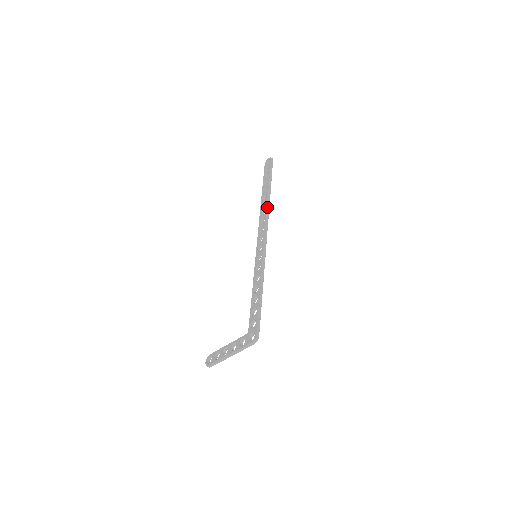
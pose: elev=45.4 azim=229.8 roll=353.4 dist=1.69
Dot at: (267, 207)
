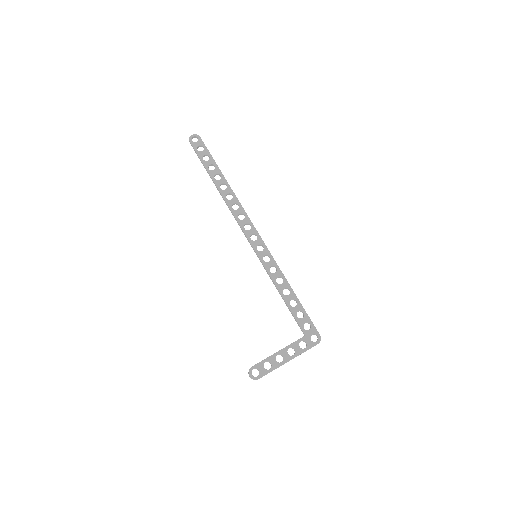
Dot at: occluded
